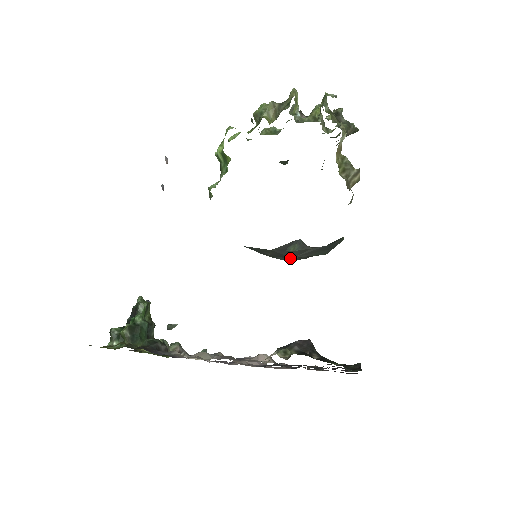
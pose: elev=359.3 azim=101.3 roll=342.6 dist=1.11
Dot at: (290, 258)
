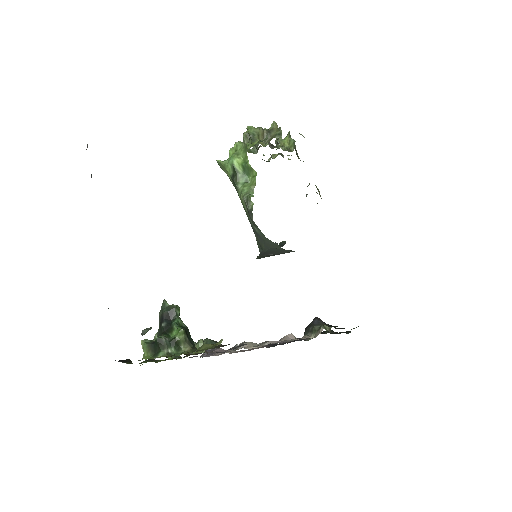
Dot at: (263, 257)
